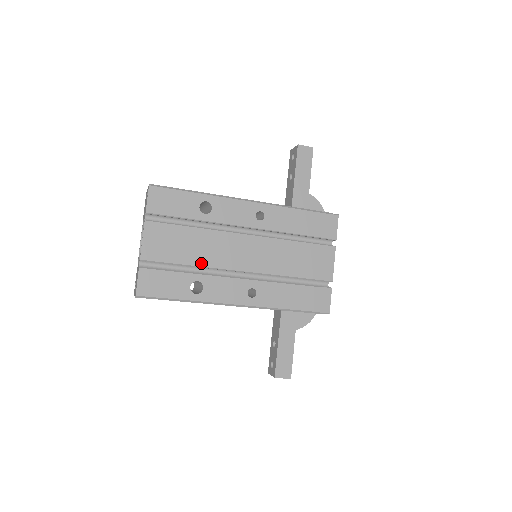
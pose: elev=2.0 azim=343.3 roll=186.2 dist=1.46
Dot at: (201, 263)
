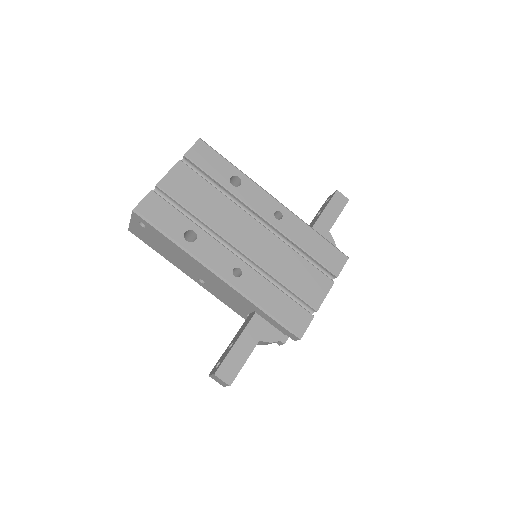
Dot at: (206, 220)
